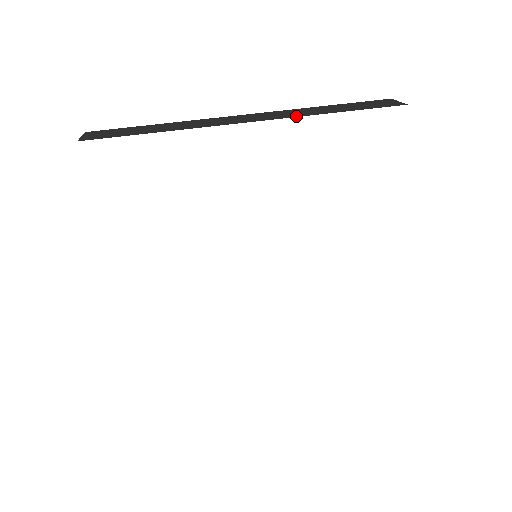
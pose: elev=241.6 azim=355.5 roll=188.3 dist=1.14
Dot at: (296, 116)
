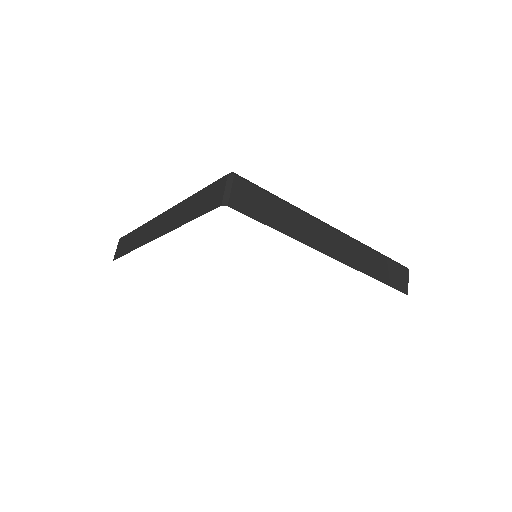
Dot at: (172, 229)
